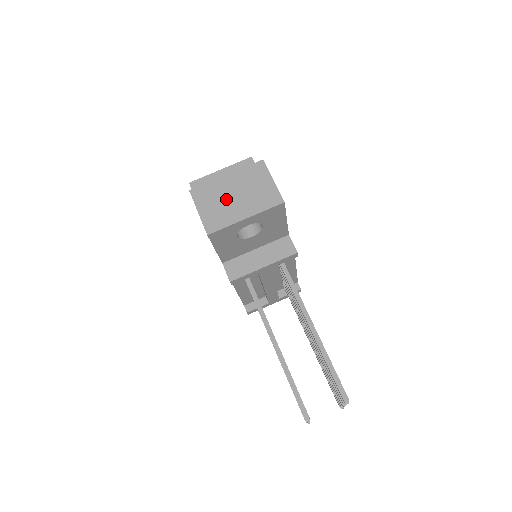
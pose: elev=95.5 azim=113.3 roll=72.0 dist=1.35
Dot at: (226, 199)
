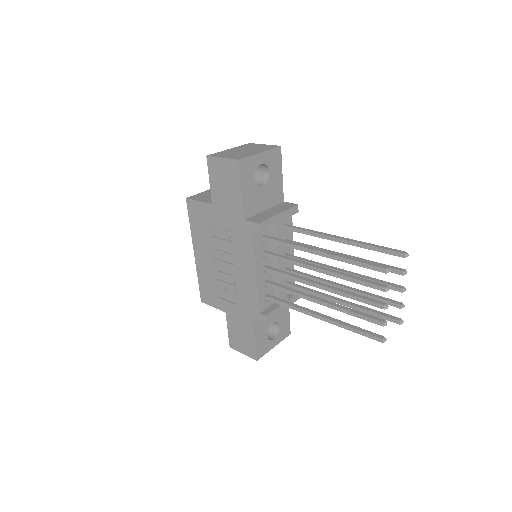
Dot at: (238, 152)
